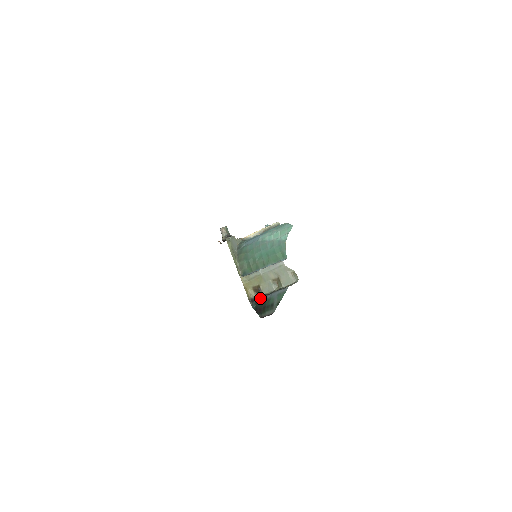
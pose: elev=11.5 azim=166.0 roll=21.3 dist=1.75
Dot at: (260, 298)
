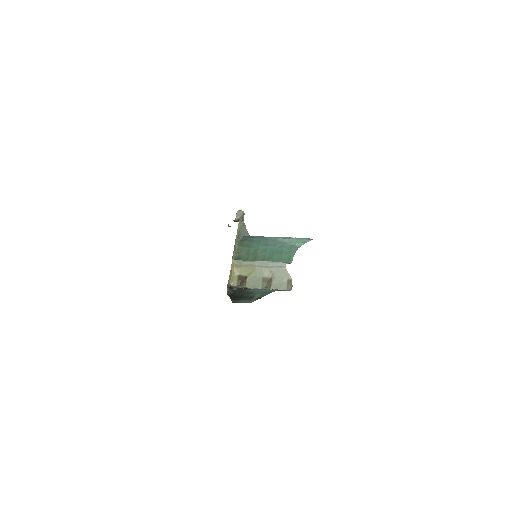
Dot at: (241, 289)
